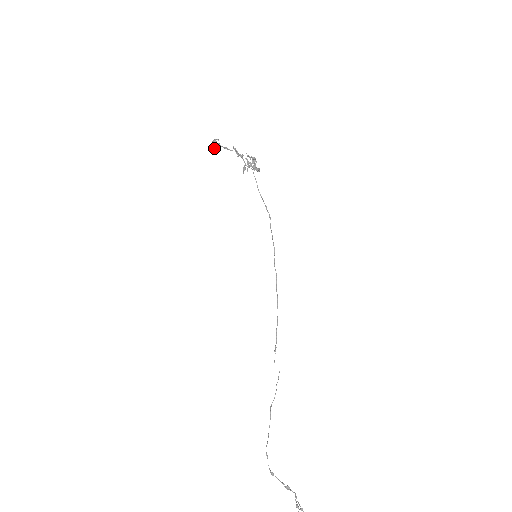
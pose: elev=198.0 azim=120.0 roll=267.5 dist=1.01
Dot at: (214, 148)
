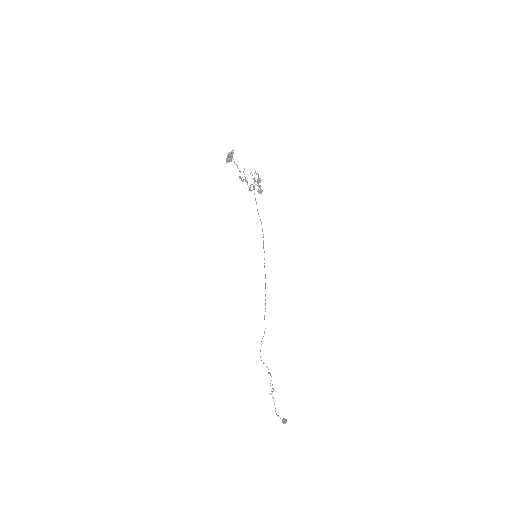
Dot at: (230, 158)
